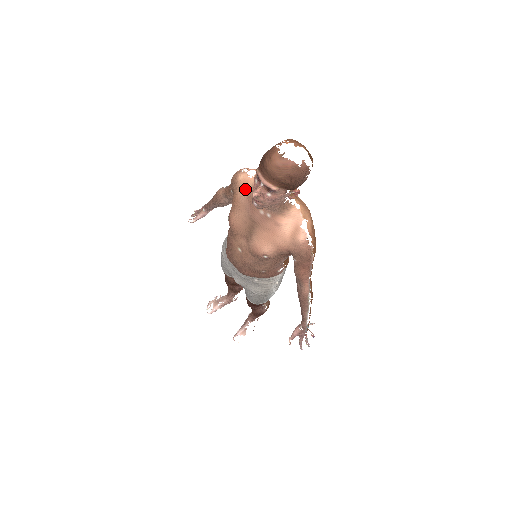
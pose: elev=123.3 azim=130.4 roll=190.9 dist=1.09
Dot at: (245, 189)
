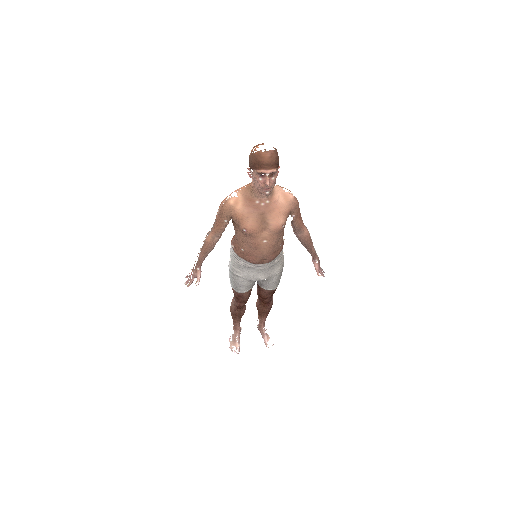
Dot at: (240, 205)
